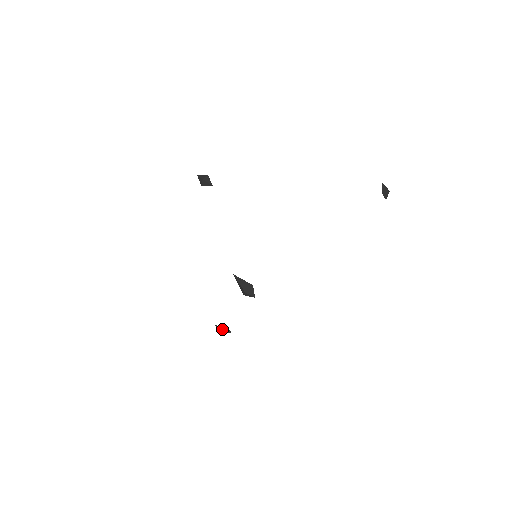
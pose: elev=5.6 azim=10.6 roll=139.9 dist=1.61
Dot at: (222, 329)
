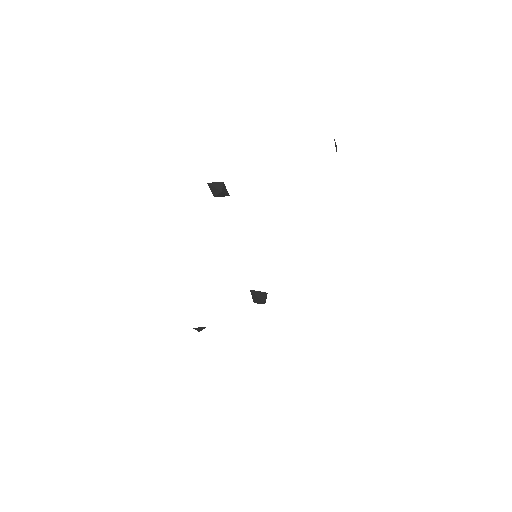
Dot at: (201, 329)
